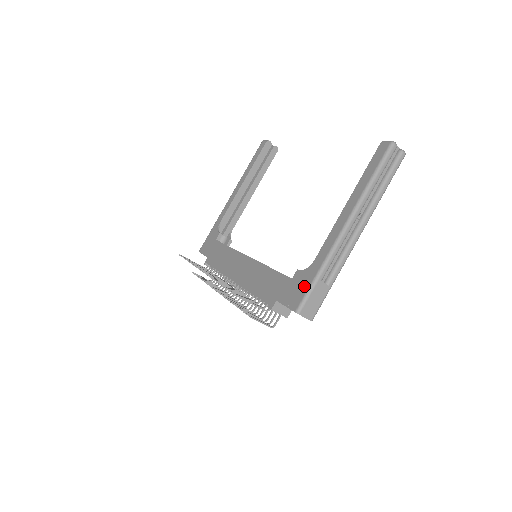
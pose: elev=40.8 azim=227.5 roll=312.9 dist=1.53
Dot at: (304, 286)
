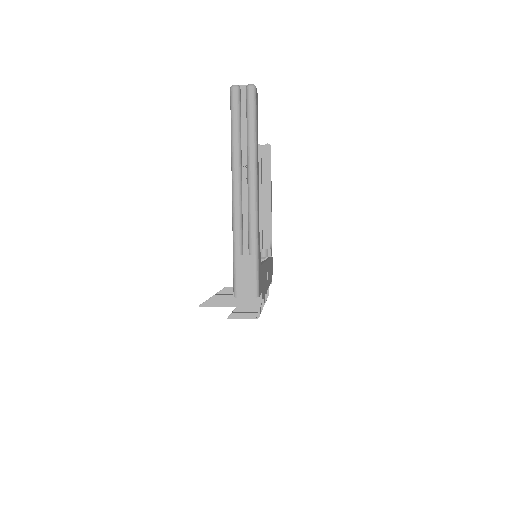
Dot at: occluded
